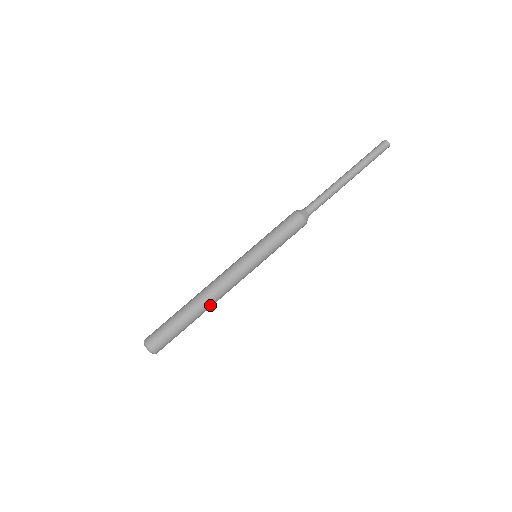
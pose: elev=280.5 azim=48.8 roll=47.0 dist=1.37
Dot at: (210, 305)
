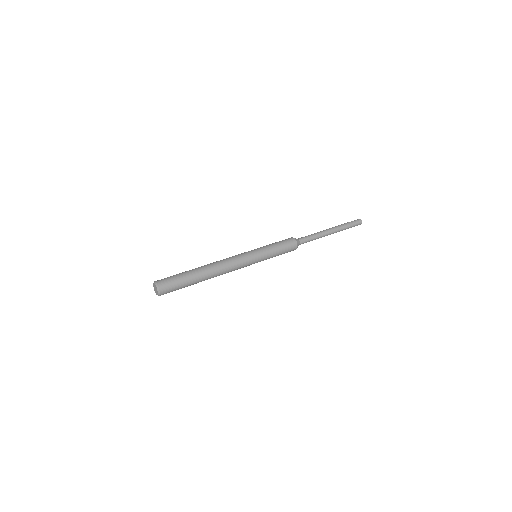
Dot at: (211, 266)
